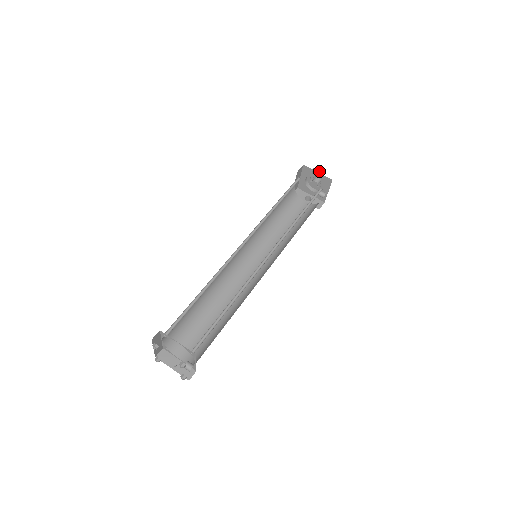
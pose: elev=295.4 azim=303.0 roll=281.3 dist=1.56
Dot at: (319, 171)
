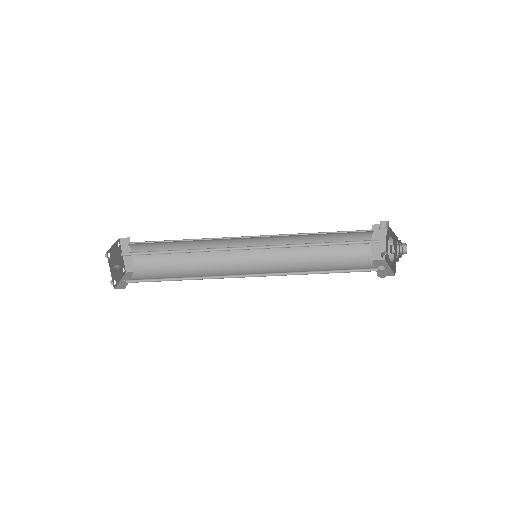
Dot at: occluded
